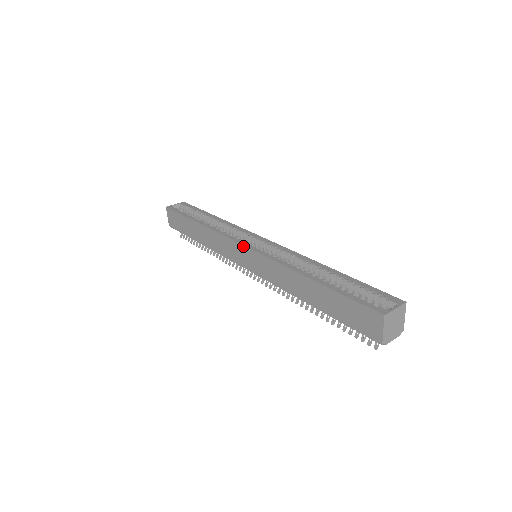
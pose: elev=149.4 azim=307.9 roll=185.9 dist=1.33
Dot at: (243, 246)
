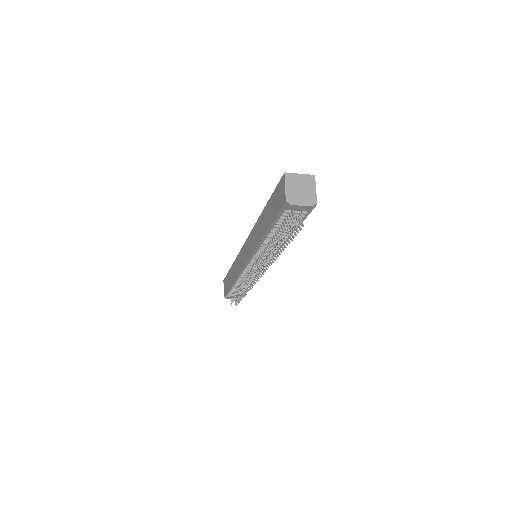
Dot at: (244, 244)
